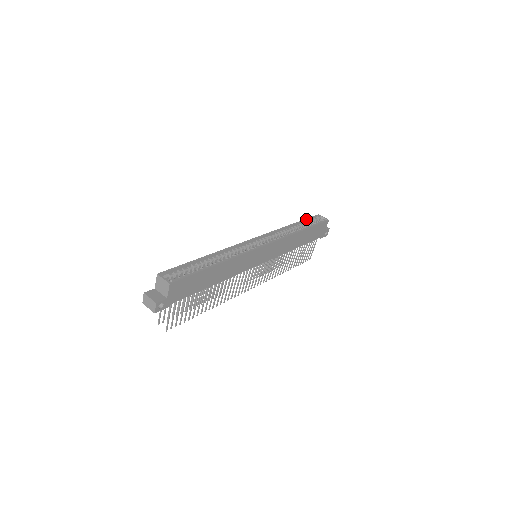
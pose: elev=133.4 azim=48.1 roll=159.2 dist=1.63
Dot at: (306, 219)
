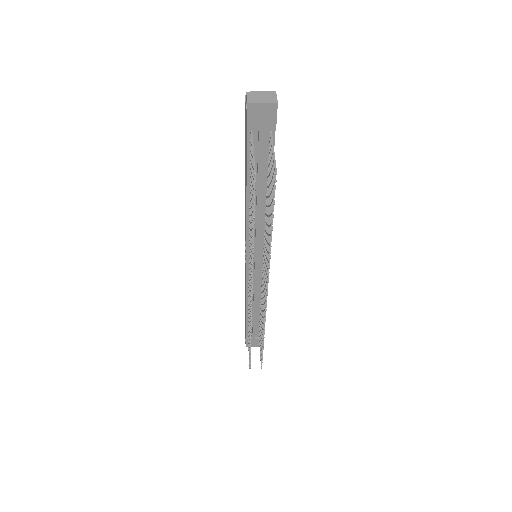
Dot at: occluded
